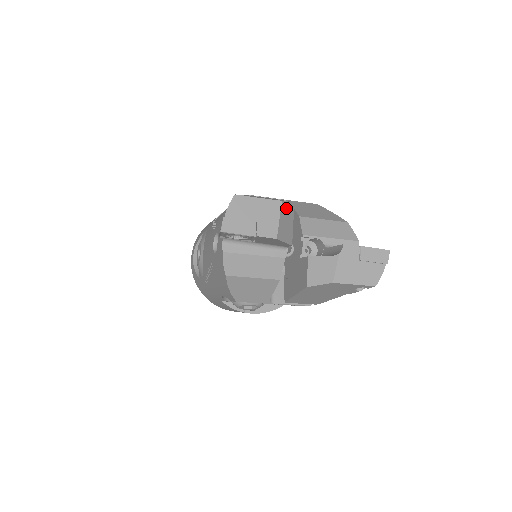
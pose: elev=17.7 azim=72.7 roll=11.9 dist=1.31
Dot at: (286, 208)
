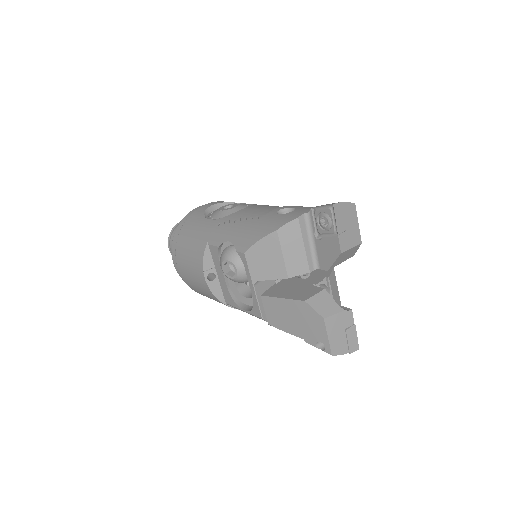
Dot at: (355, 250)
